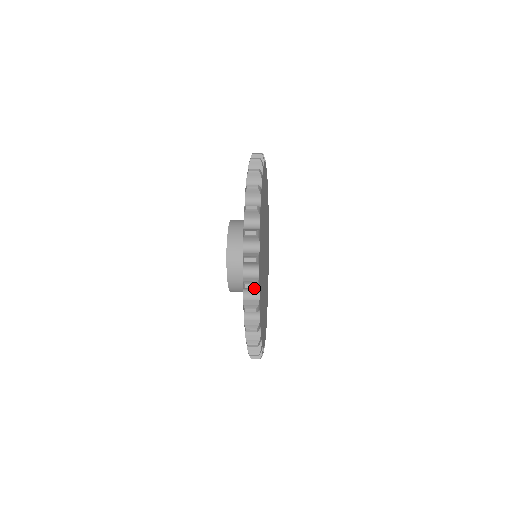
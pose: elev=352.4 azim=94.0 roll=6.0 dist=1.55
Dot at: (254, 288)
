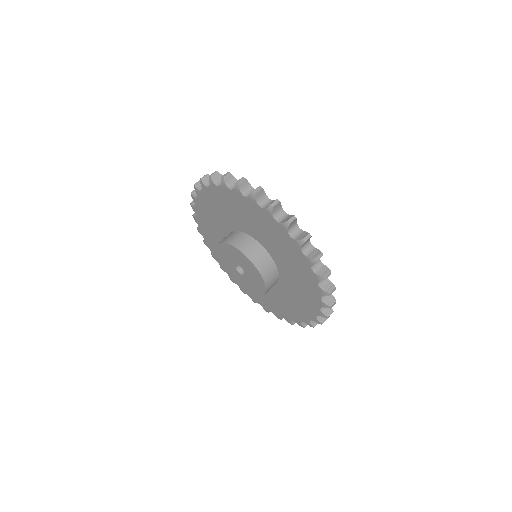
Dot at: occluded
